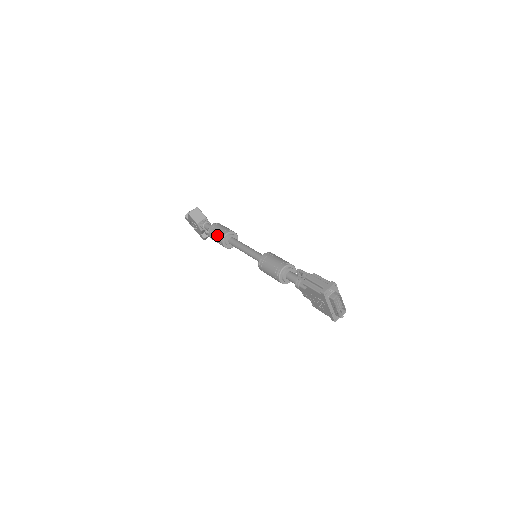
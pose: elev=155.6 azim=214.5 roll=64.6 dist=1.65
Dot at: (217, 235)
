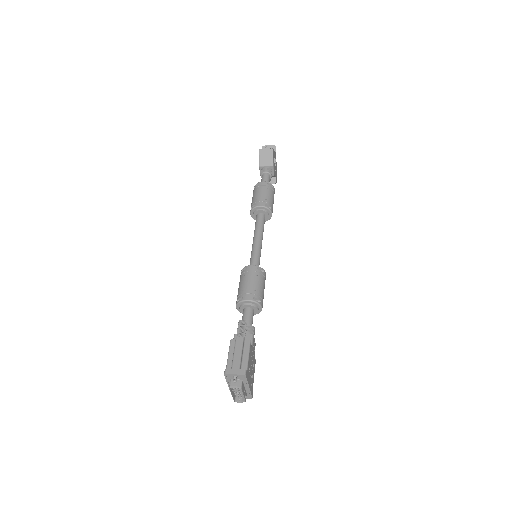
Dot at: (254, 198)
